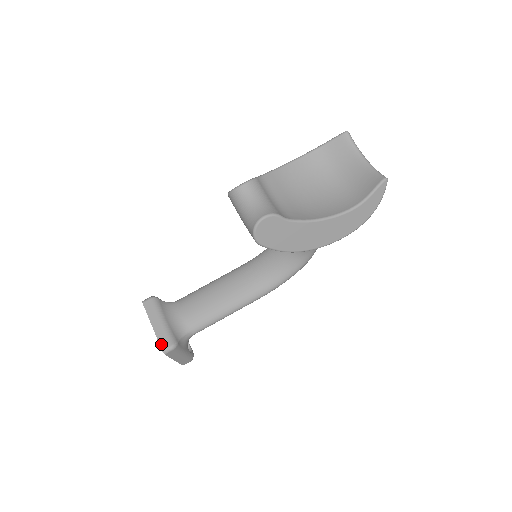
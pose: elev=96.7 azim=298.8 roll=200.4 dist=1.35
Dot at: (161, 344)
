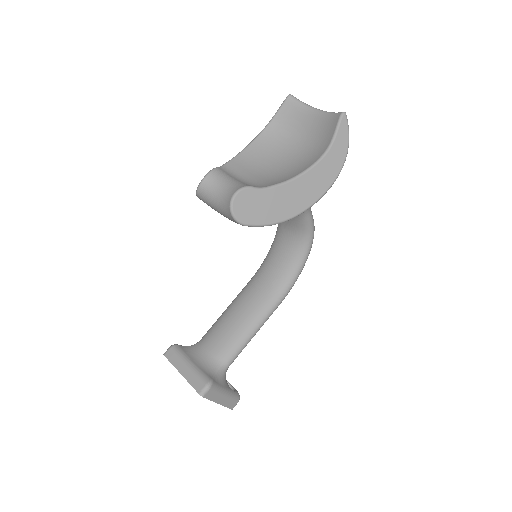
Dot at: (195, 388)
